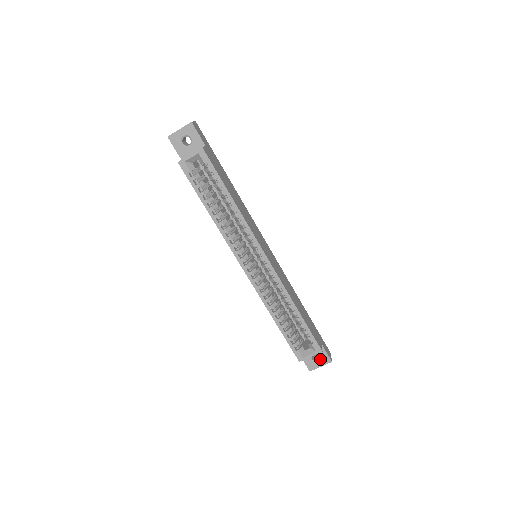
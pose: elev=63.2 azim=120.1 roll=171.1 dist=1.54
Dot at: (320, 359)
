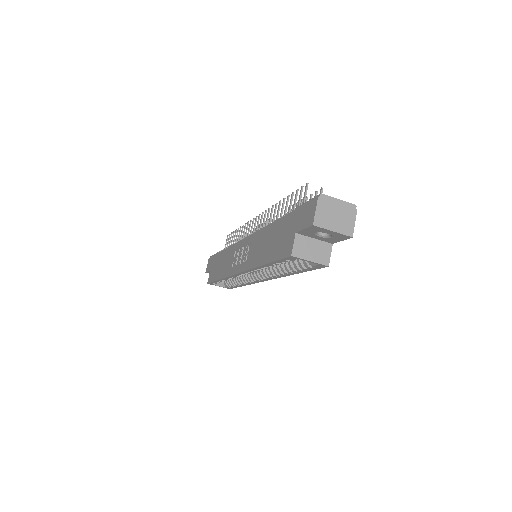
Dot at: occluded
